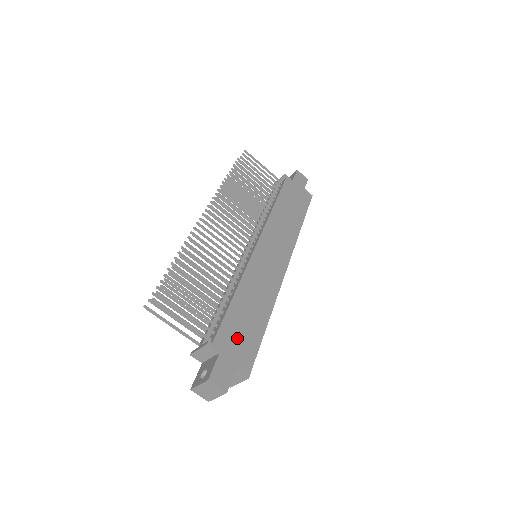
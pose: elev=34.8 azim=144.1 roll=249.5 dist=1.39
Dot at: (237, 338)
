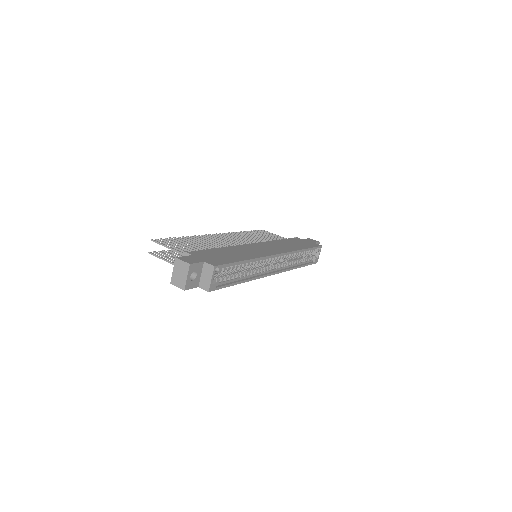
Dot at: (212, 256)
